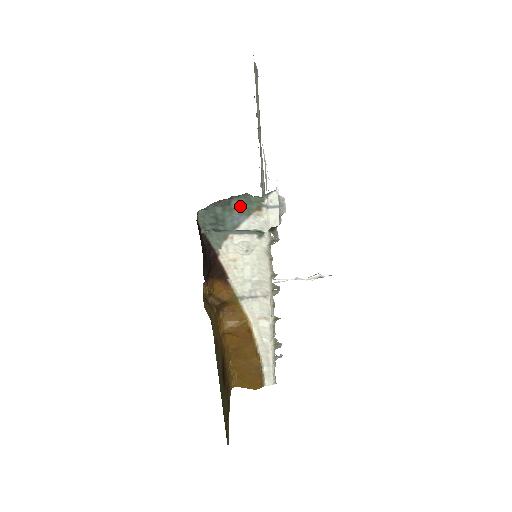
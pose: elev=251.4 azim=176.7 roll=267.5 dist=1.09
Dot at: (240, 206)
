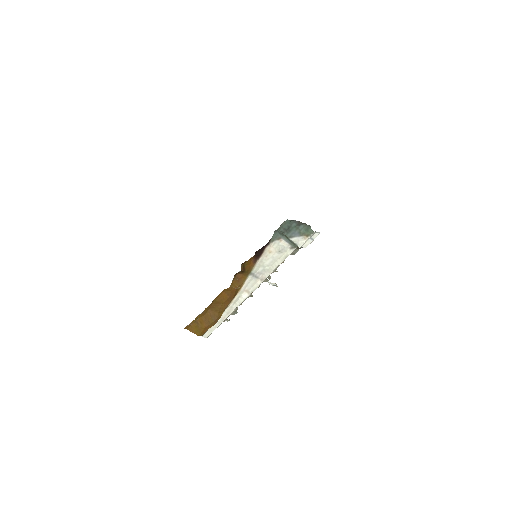
Dot at: (302, 229)
